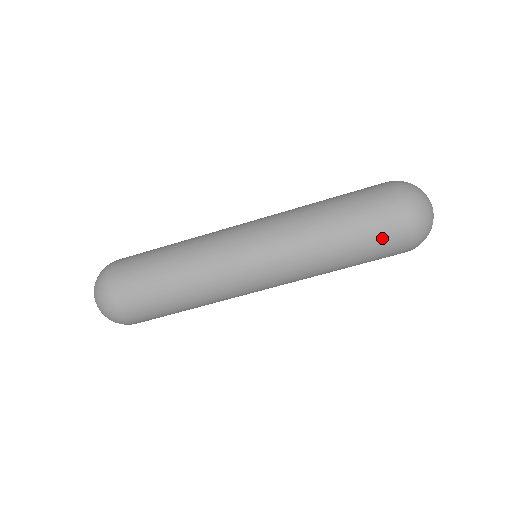
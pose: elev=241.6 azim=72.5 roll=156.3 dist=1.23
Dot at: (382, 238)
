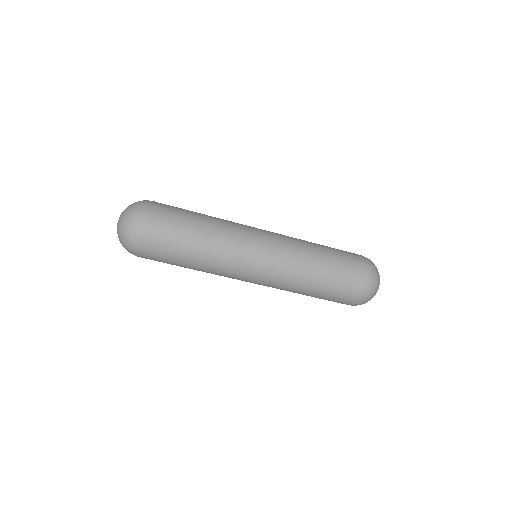
Dot at: (345, 293)
